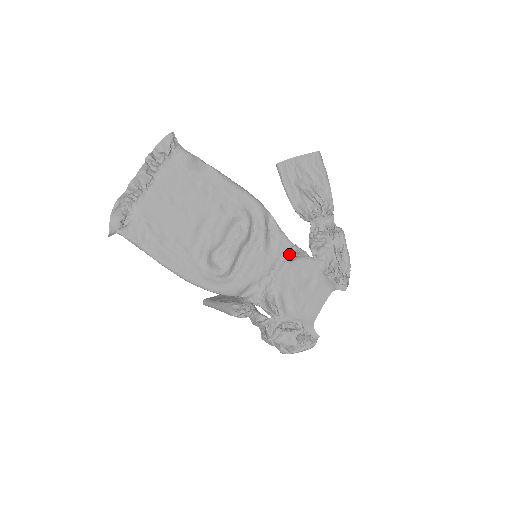
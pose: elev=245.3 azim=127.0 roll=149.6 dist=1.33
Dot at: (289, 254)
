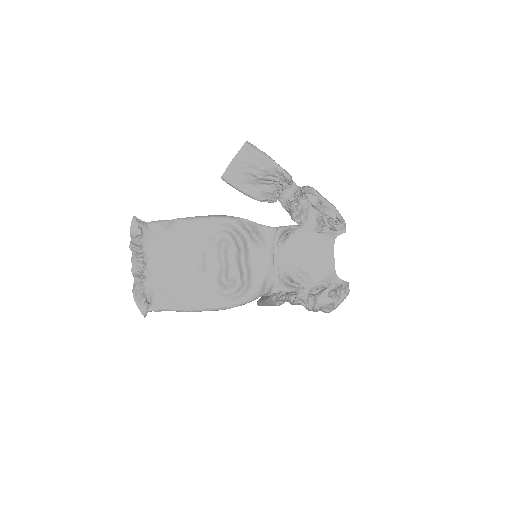
Dot at: (278, 238)
